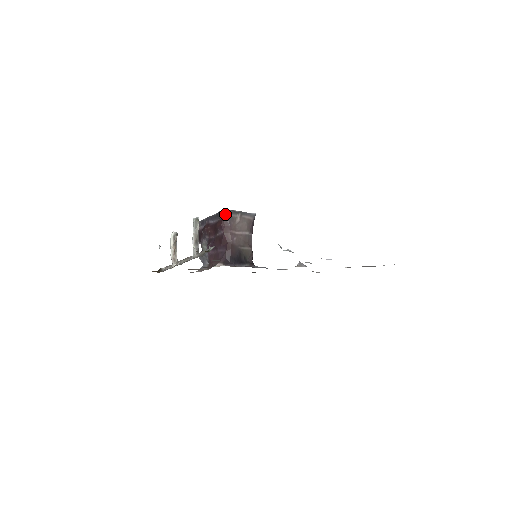
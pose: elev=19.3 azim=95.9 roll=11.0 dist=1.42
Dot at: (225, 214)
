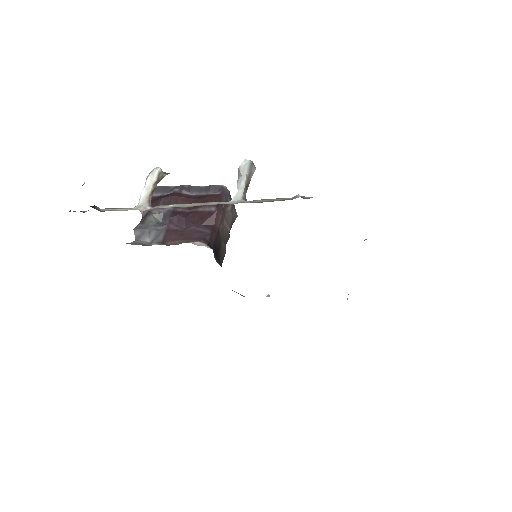
Dot at: (225, 191)
